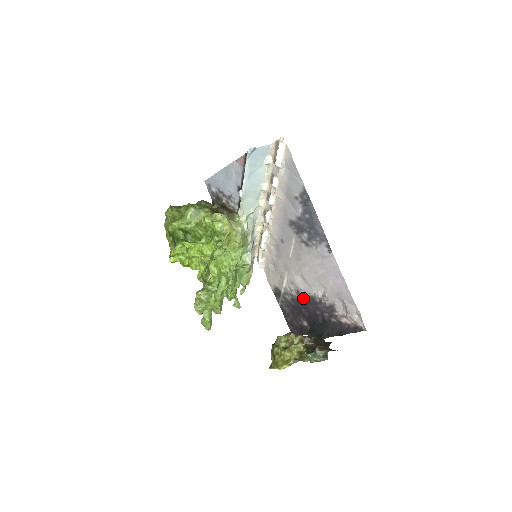
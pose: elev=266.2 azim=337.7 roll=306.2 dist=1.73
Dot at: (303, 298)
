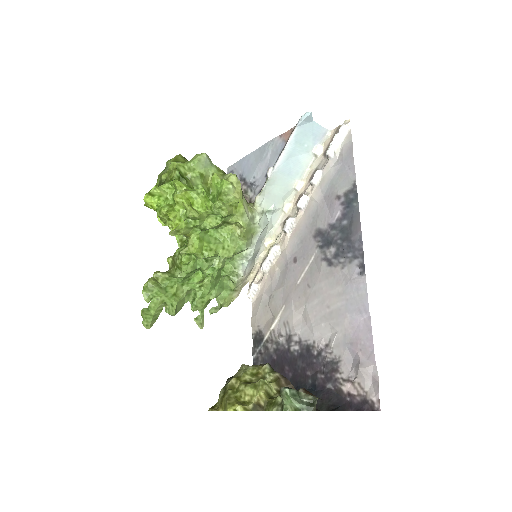
Dot at: (294, 348)
